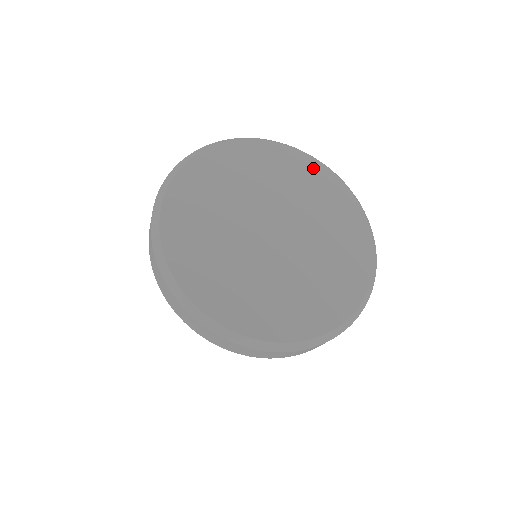
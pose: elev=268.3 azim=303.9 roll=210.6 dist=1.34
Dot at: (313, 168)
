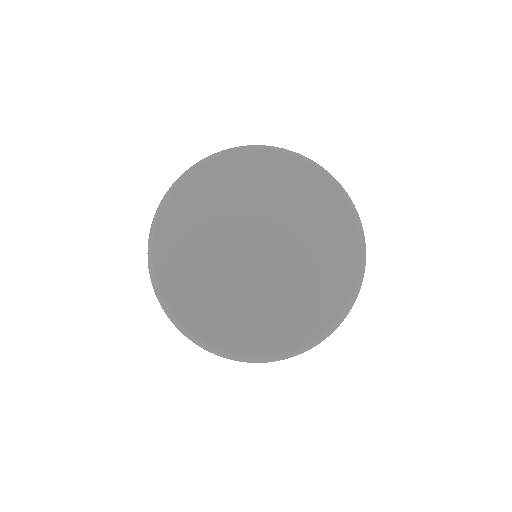
Dot at: (270, 163)
